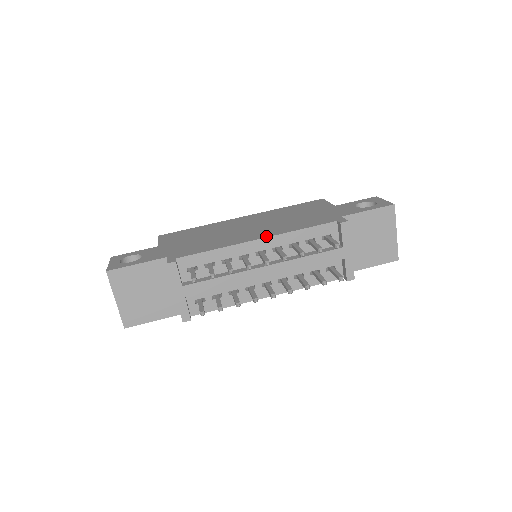
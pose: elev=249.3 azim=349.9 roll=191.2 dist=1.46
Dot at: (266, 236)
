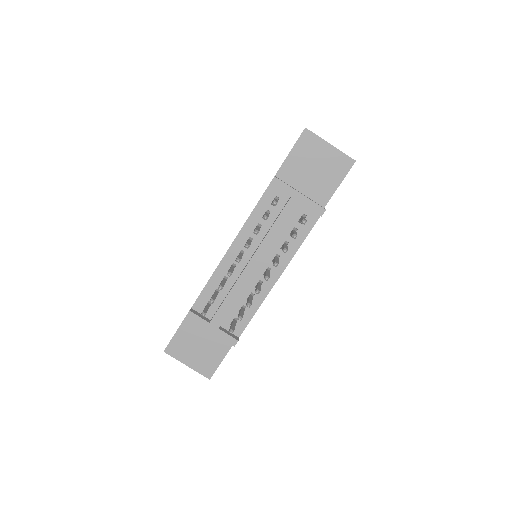
Dot at: occluded
